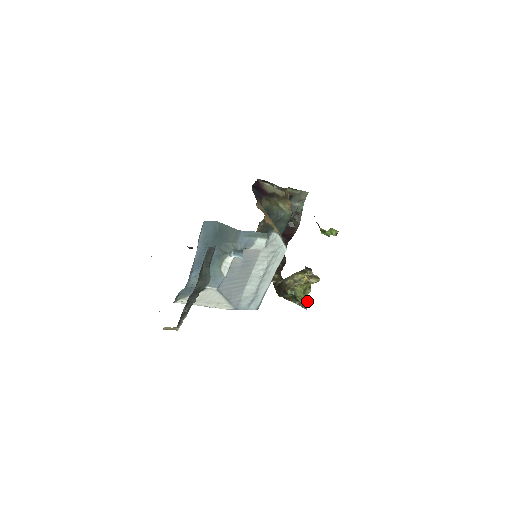
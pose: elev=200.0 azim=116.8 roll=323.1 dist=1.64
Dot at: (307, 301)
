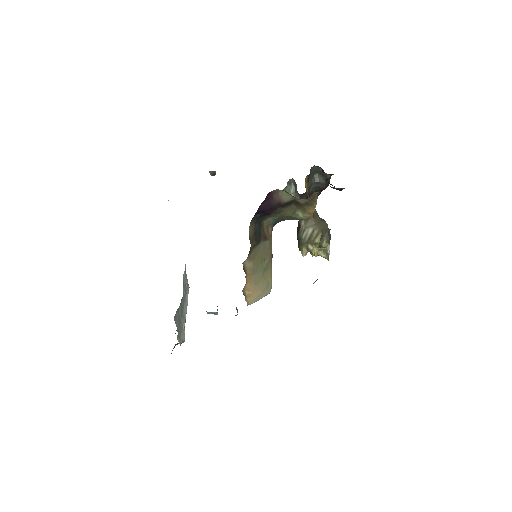
Dot at: occluded
